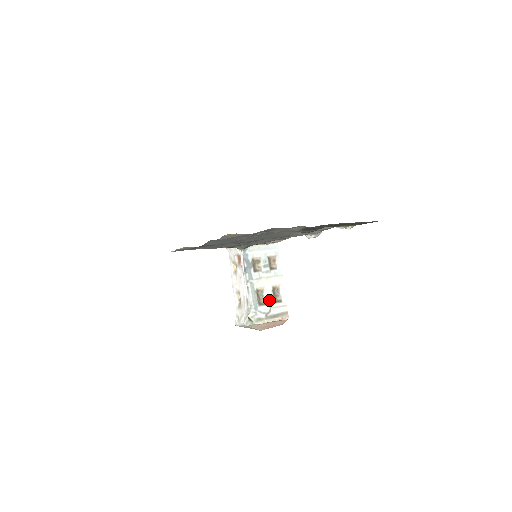
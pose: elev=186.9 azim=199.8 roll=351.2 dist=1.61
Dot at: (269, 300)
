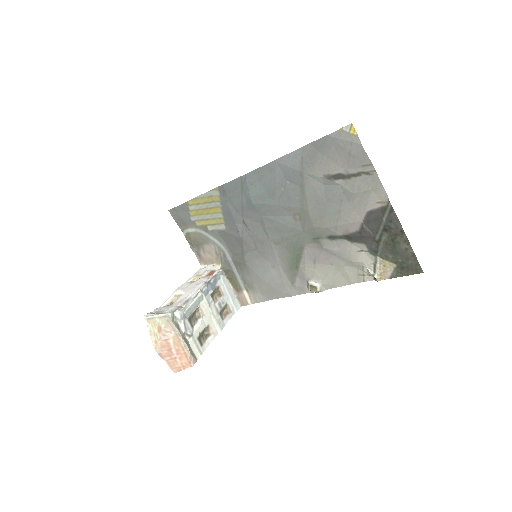
Dot at: (197, 328)
